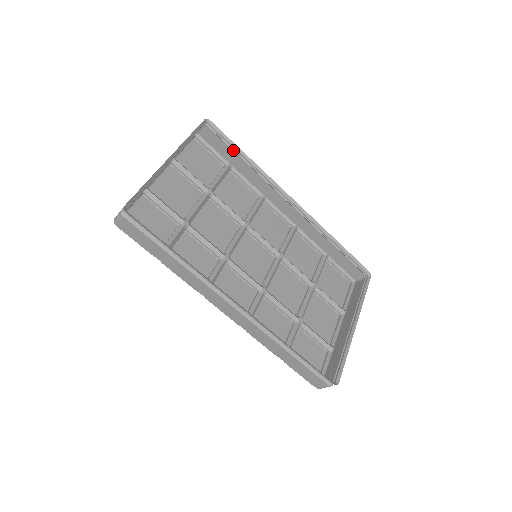
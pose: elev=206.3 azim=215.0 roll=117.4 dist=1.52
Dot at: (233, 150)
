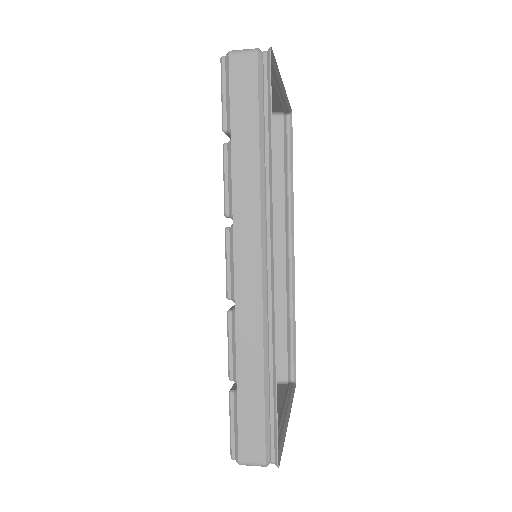
Dot at: (287, 157)
